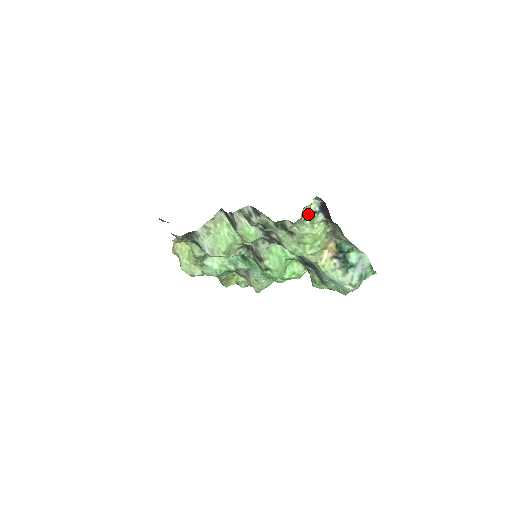
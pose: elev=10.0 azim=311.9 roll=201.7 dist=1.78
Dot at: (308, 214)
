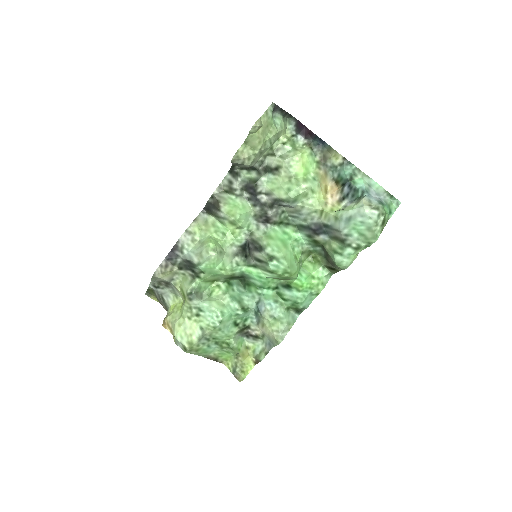
Dot at: (285, 137)
